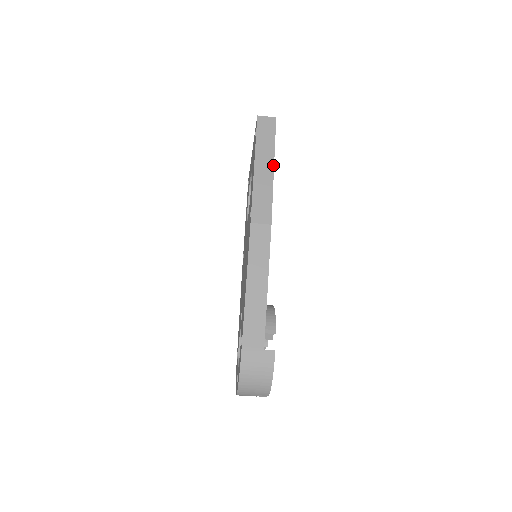
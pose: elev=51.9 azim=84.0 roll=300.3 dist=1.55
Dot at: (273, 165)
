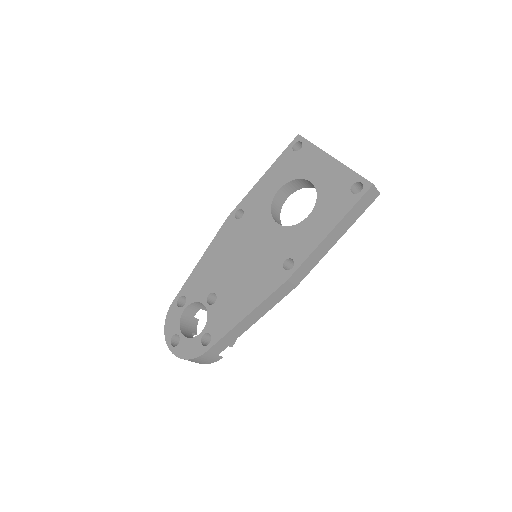
Dot at: occluded
